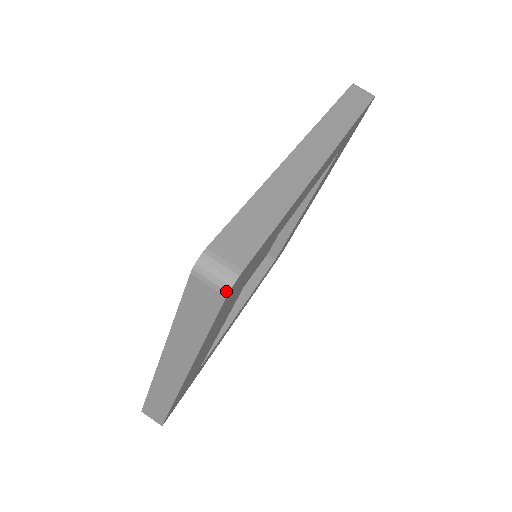
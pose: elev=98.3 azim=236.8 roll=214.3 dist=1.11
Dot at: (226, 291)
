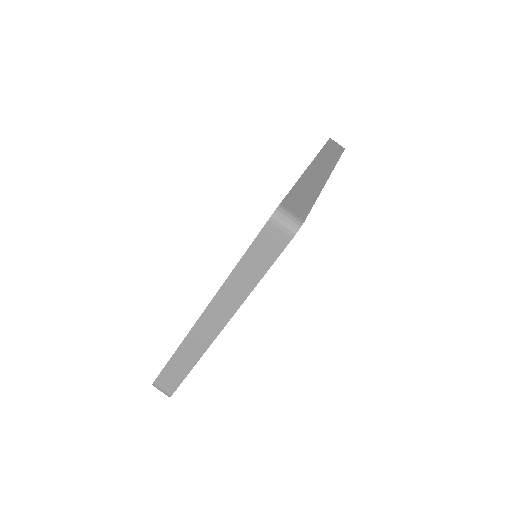
Dot at: (294, 233)
